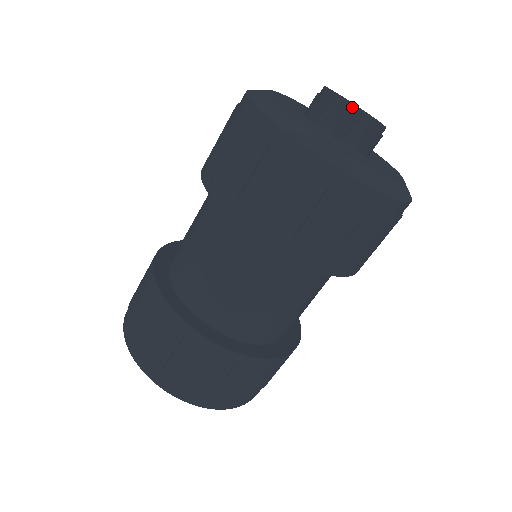
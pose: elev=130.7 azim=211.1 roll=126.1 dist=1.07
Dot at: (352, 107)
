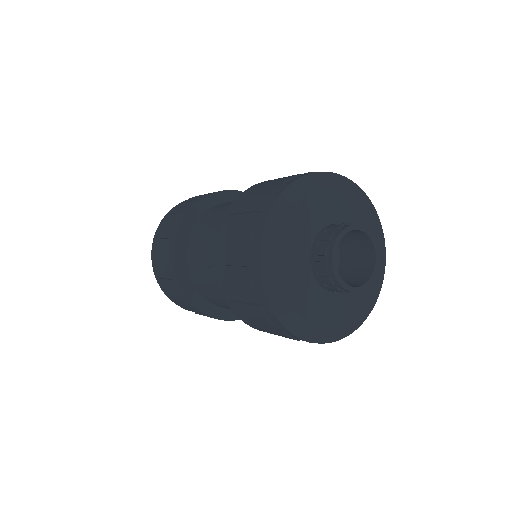
Dot at: (338, 282)
